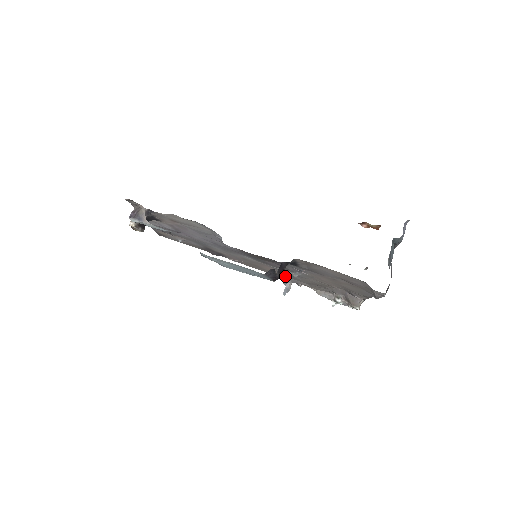
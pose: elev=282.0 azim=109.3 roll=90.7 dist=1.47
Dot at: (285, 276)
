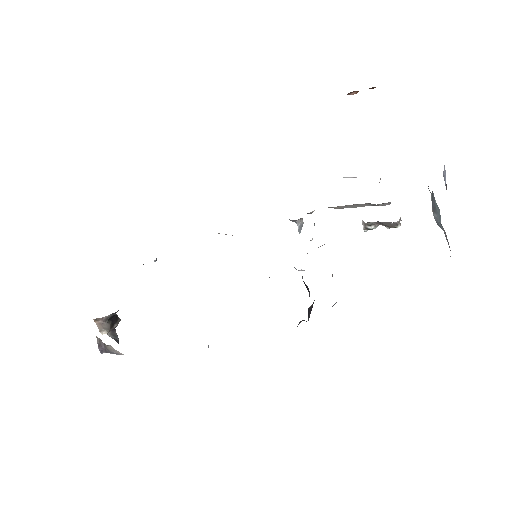
Dot at: occluded
